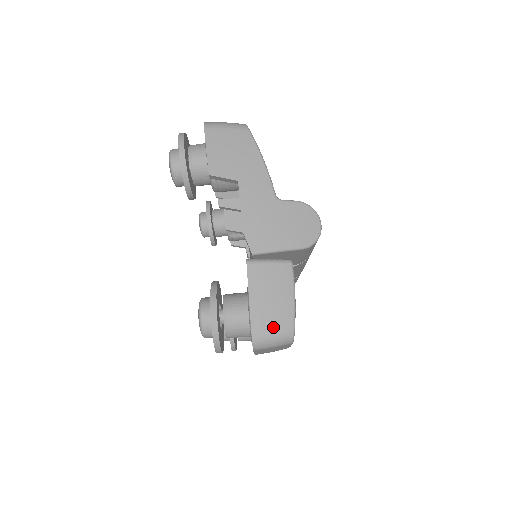
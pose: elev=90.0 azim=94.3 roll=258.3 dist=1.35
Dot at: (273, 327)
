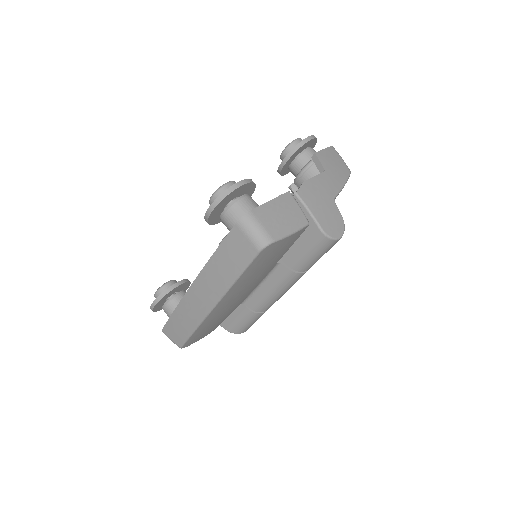
Dot at: (265, 224)
